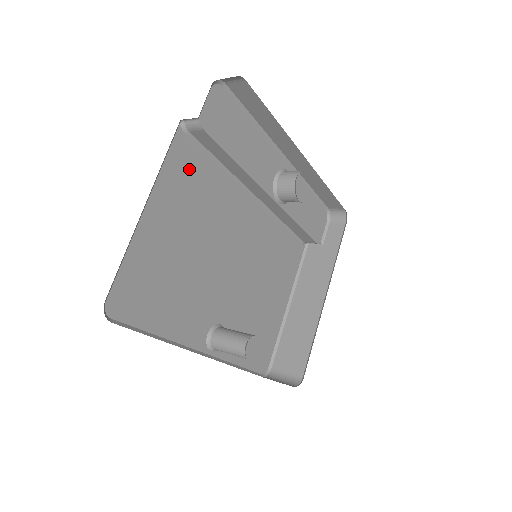
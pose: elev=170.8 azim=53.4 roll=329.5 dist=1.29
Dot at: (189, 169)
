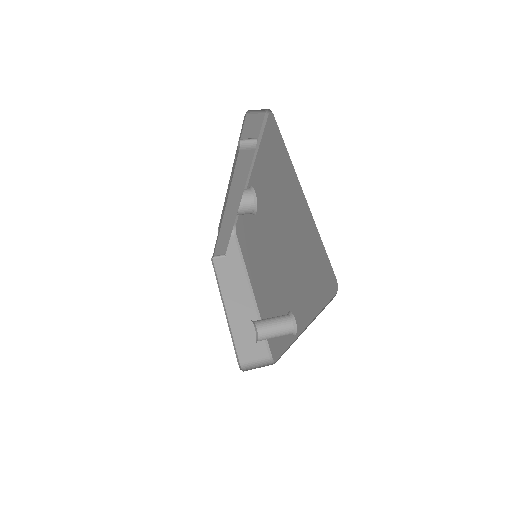
Dot at: occluded
